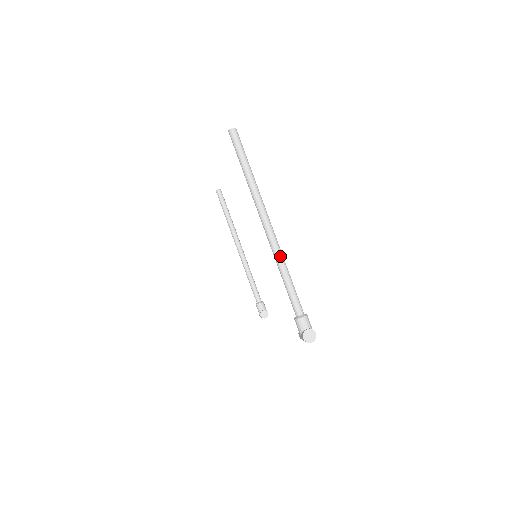
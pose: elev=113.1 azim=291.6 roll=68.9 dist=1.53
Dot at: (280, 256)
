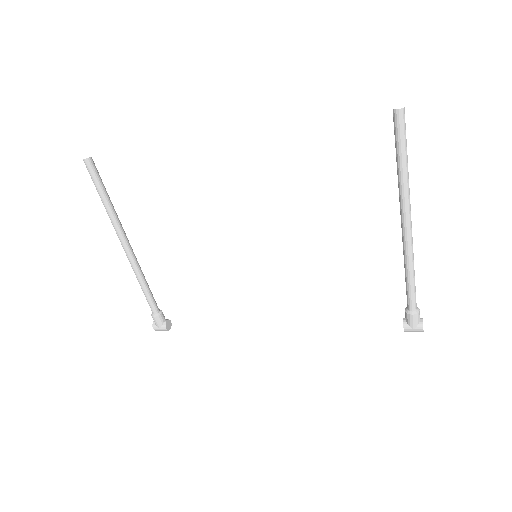
Dot at: (413, 255)
